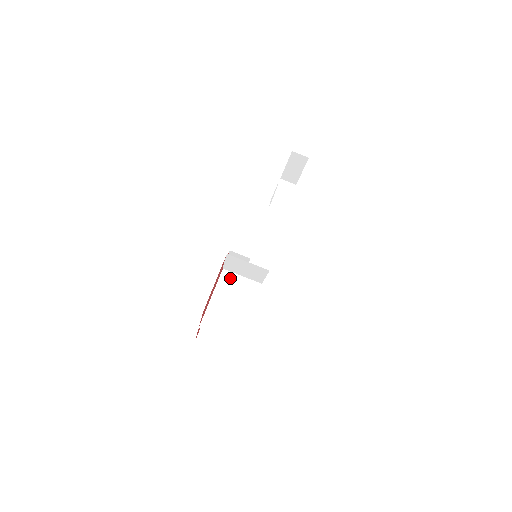
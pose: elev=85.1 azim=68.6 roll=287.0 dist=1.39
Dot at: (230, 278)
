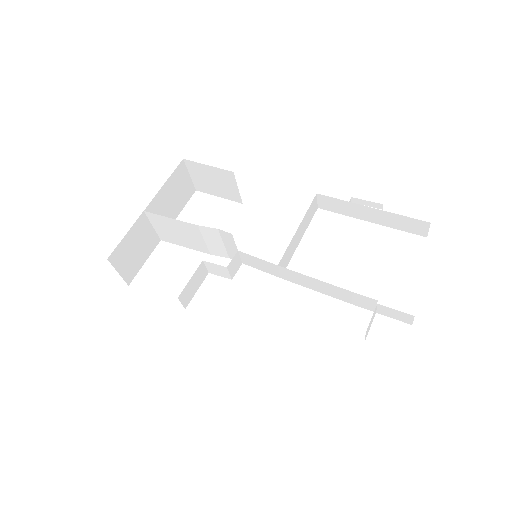
Dot at: (211, 235)
